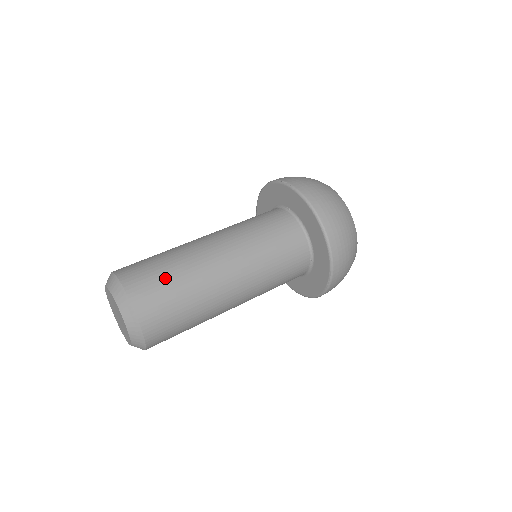
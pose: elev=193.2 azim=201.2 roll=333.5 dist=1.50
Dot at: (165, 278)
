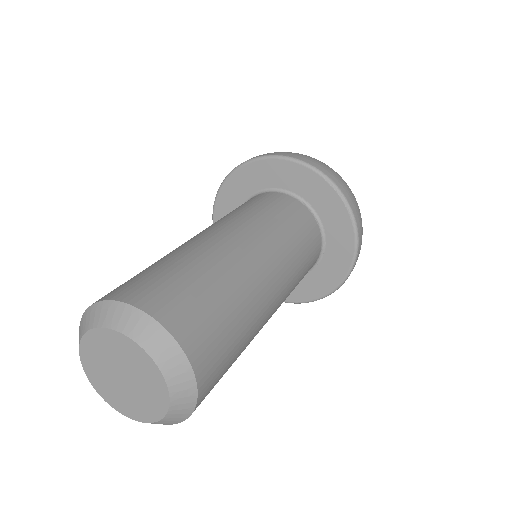
Dot at: (143, 271)
